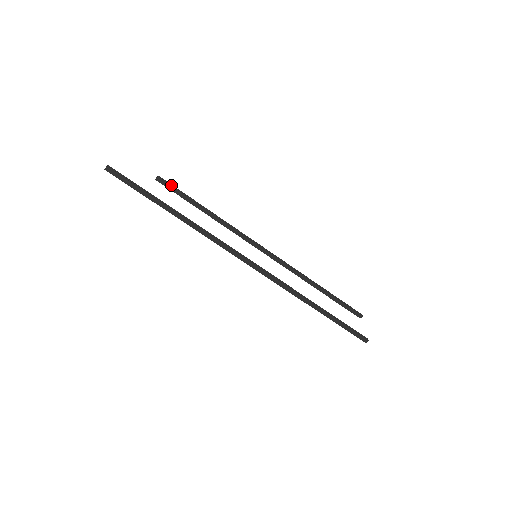
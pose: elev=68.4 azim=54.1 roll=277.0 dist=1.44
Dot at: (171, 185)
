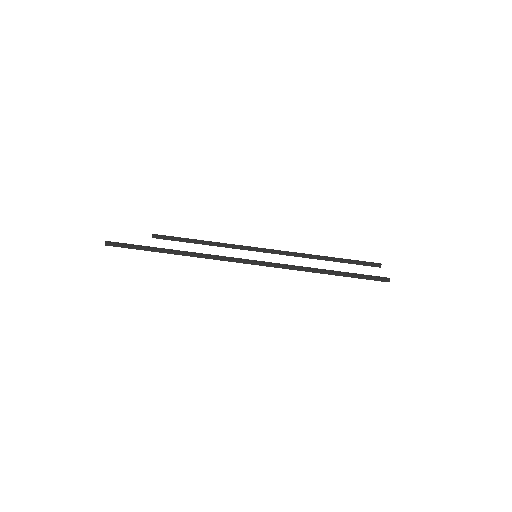
Dot at: (166, 236)
